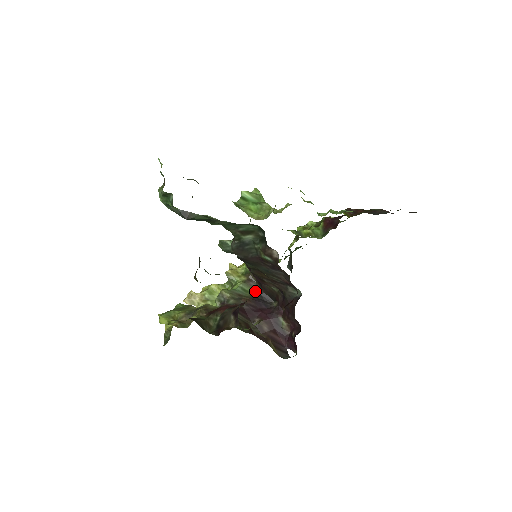
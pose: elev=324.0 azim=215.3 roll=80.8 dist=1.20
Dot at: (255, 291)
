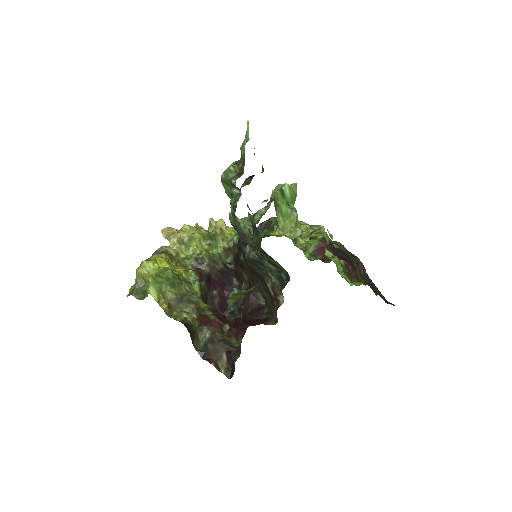
Dot at: (227, 259)
